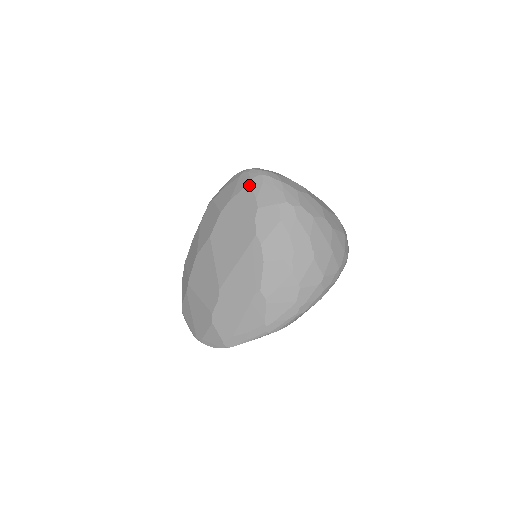
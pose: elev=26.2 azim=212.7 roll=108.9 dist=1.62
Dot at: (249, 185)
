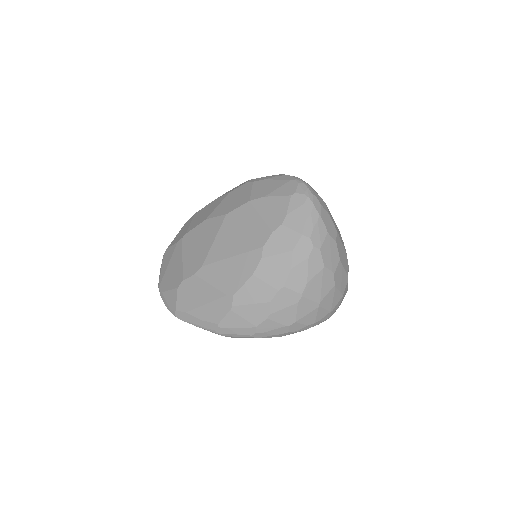
Dot at: (290, 197)
